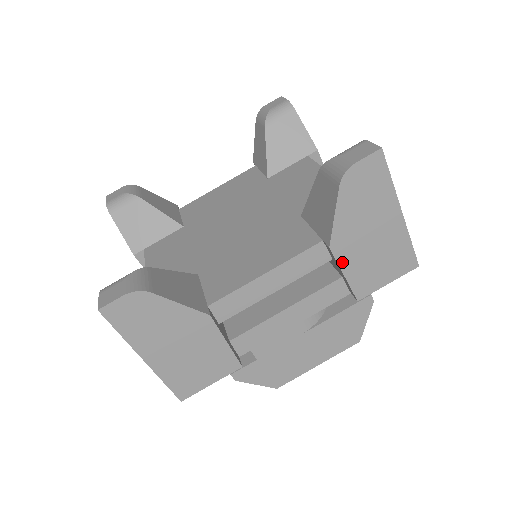
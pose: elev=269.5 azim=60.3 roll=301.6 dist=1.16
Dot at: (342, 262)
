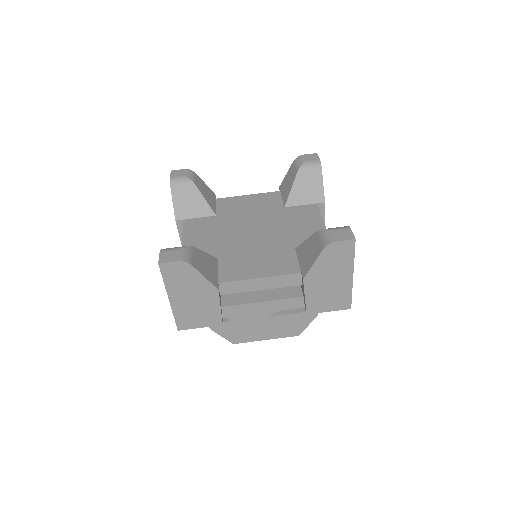
Dot at: (307, 290)
